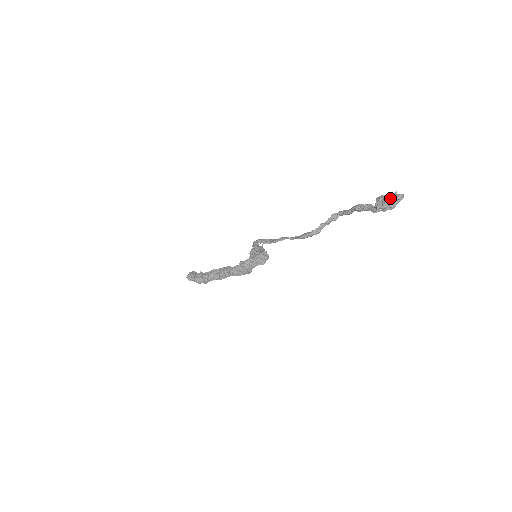
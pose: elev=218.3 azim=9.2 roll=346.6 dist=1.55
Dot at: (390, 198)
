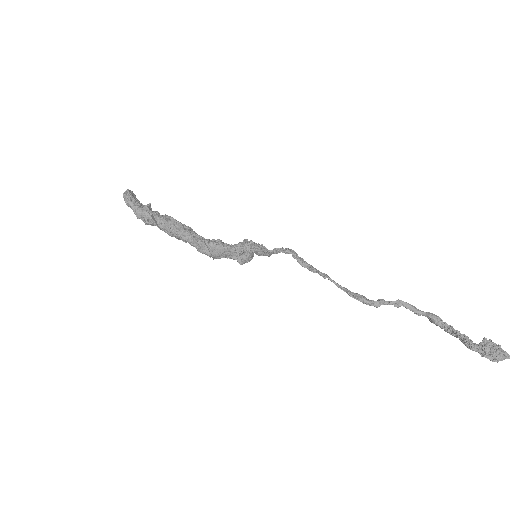
Dot at: (504, 352)
